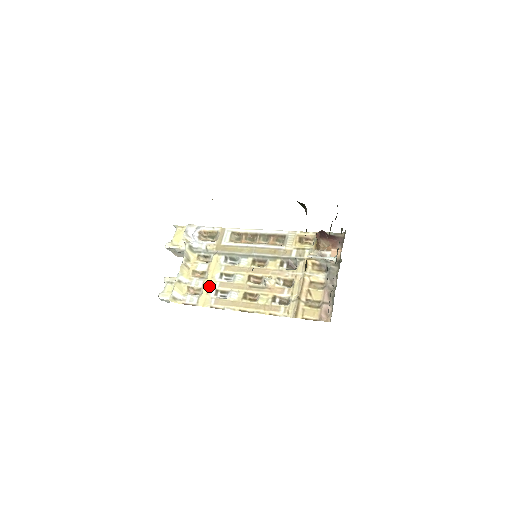
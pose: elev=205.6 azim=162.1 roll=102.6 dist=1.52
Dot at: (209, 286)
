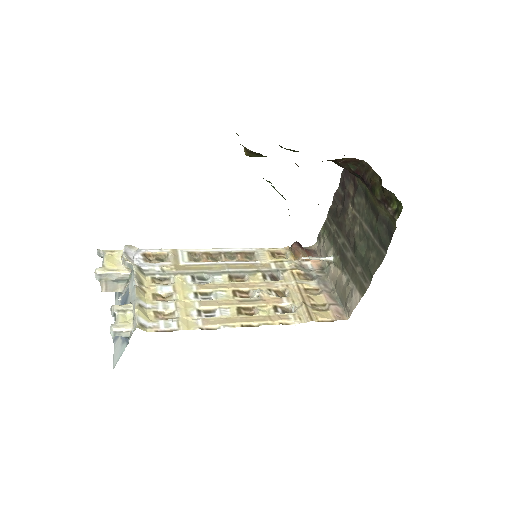
Dot at: (186, 307)
